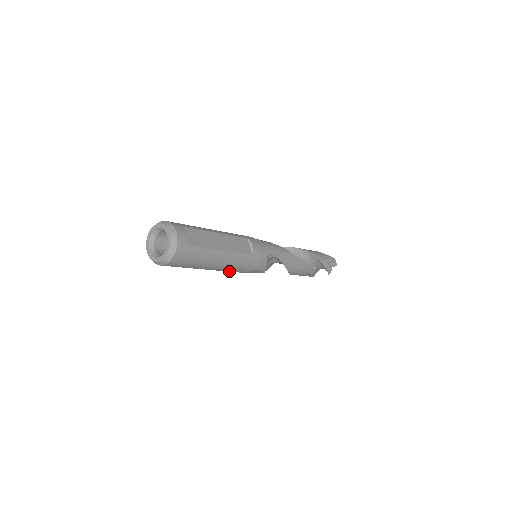
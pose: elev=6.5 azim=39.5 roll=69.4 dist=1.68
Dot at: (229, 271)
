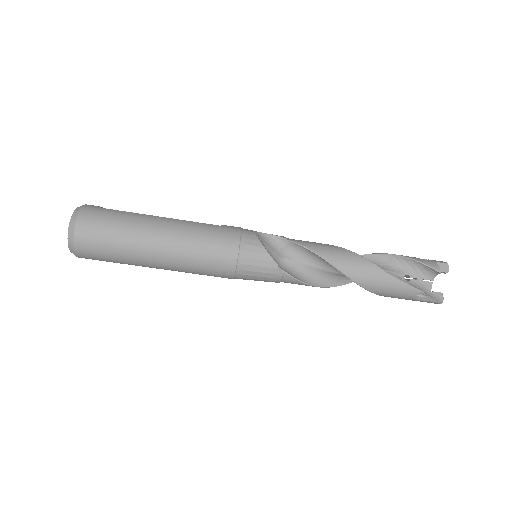
Dot at: (197, 253)
